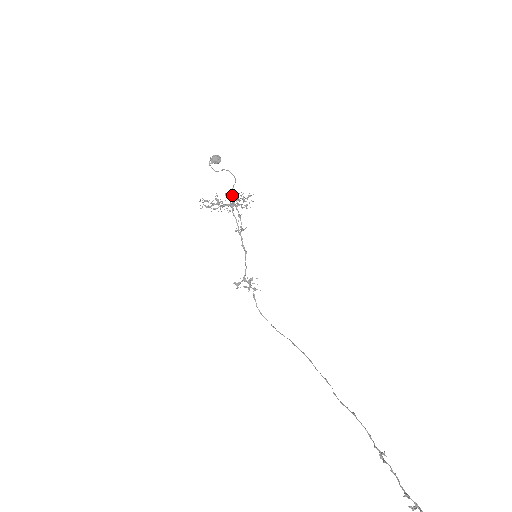
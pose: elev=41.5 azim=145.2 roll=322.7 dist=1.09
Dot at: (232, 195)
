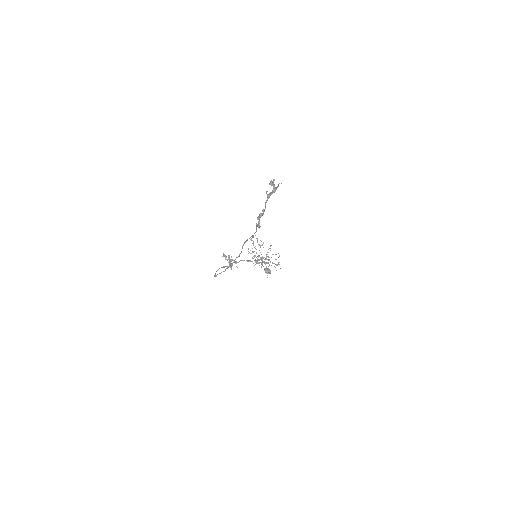
Dot at: (268, 259)
